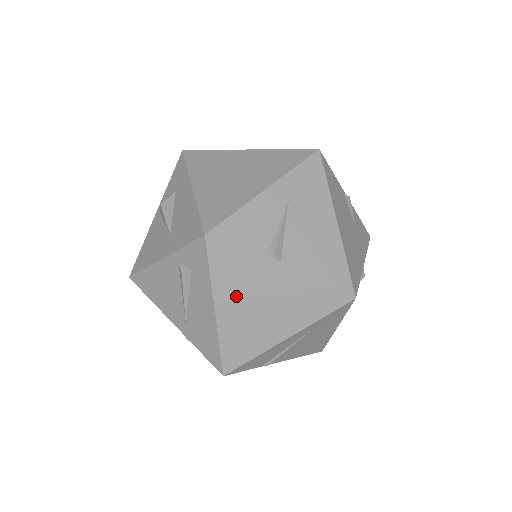
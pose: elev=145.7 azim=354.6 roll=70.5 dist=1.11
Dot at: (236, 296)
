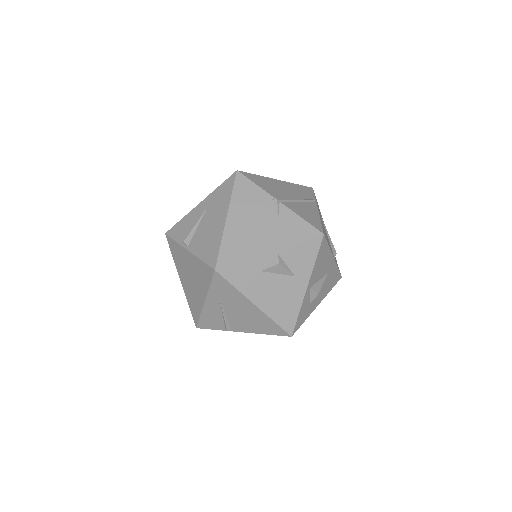
Dot at: (182, 271)
